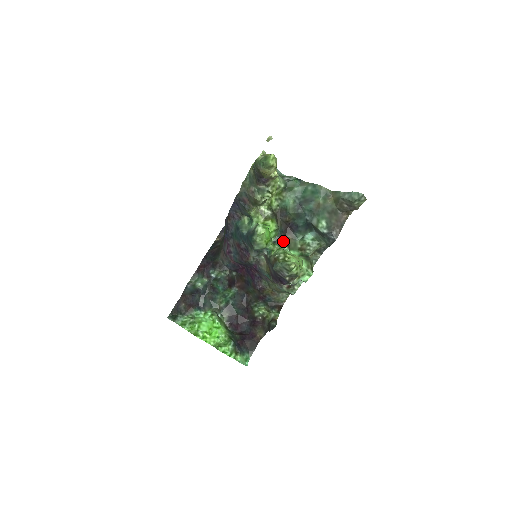
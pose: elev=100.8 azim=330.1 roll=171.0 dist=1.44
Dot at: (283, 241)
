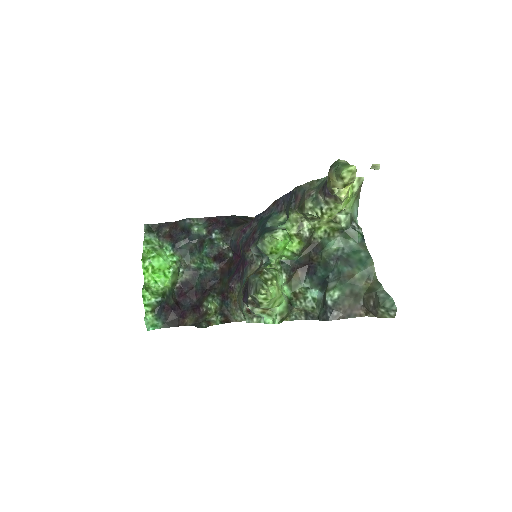
Dot at: (289, 270)
